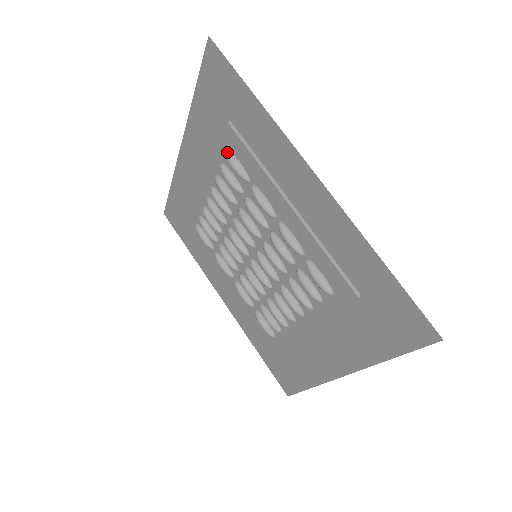
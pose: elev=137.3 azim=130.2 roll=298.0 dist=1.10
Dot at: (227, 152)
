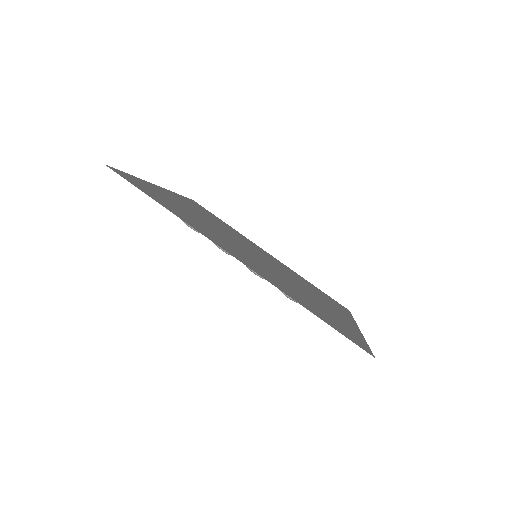
Dot at: occluded
